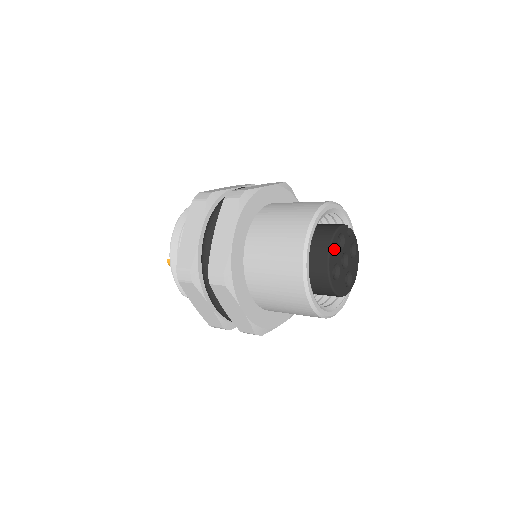
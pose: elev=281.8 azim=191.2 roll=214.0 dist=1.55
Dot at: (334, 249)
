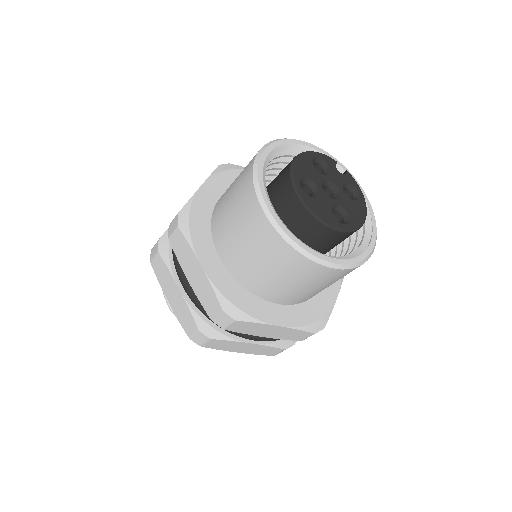
Dot at: (305, 163)
